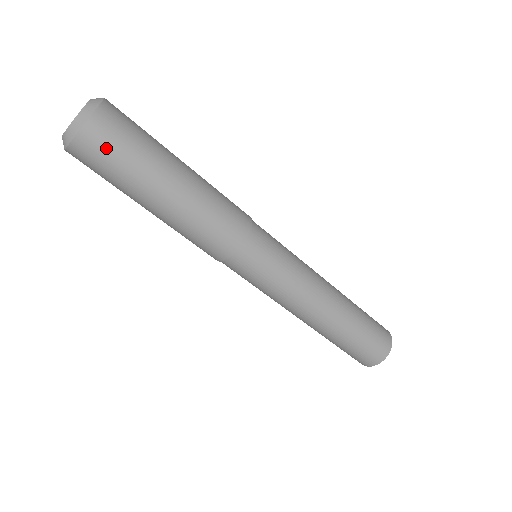
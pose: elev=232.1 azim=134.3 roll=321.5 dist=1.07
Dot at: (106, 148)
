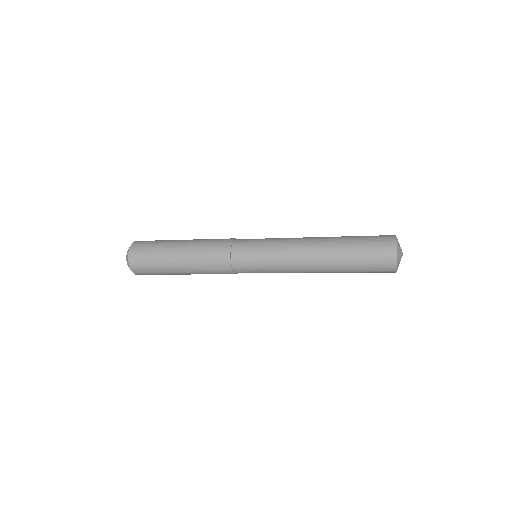
Dot at: (145, 272)
